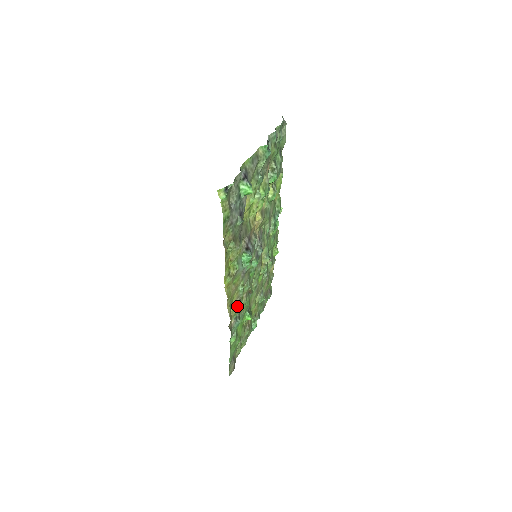
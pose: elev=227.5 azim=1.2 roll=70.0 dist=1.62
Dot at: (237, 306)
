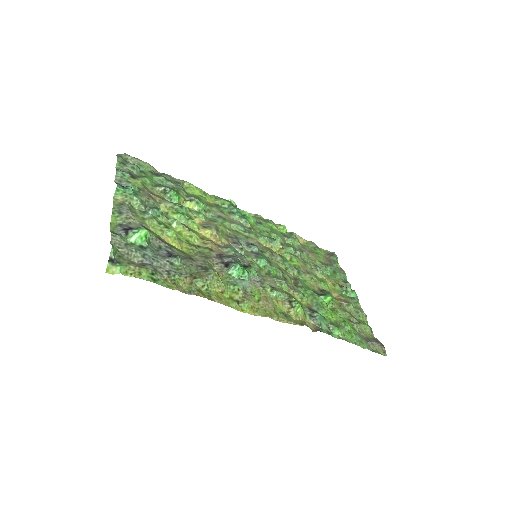
Dot at: (294, 309)
